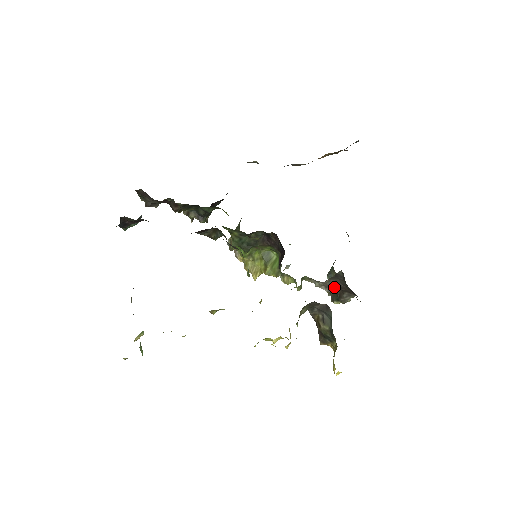
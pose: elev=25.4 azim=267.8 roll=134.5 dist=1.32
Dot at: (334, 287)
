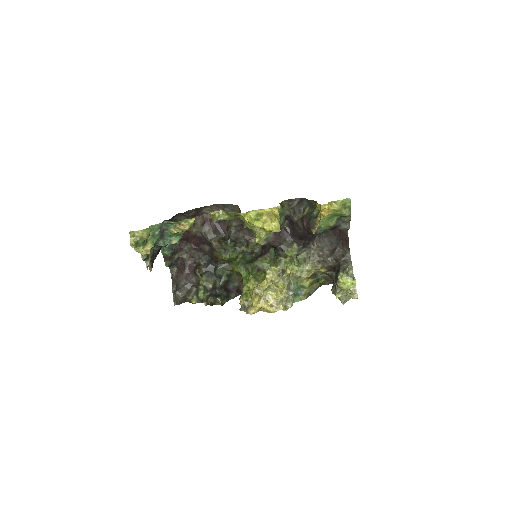
Dot at: occluded
